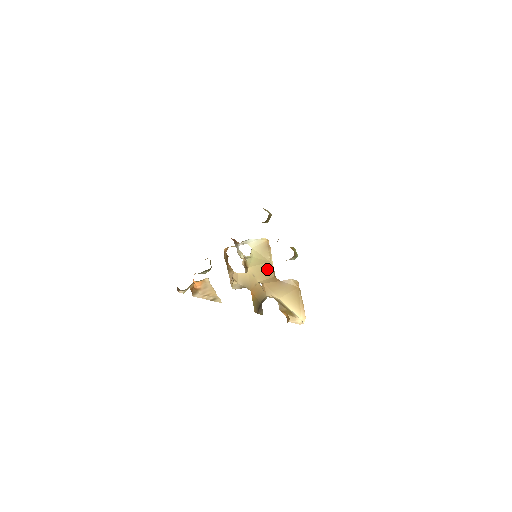
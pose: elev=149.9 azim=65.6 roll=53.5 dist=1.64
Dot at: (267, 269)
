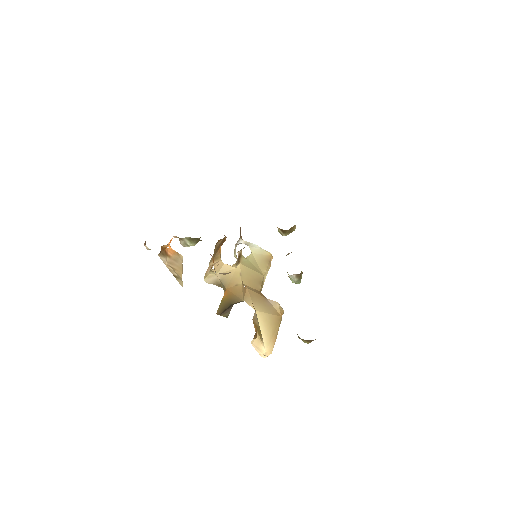
Dot at: (257, 279)
